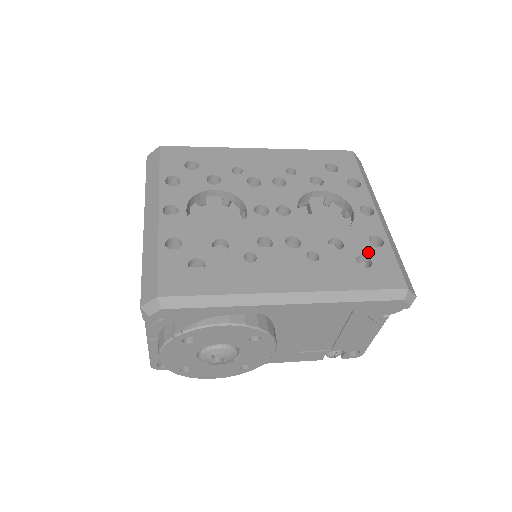
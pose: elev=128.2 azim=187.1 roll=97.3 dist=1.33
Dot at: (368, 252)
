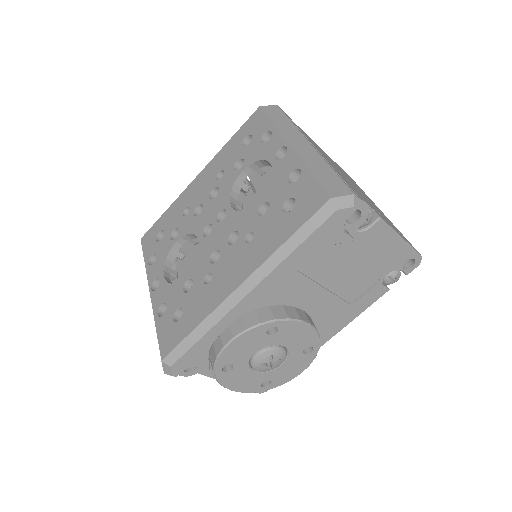
Dot at: (290, 193)
